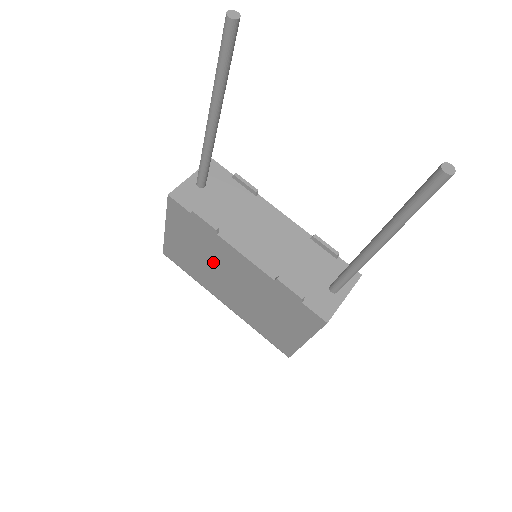
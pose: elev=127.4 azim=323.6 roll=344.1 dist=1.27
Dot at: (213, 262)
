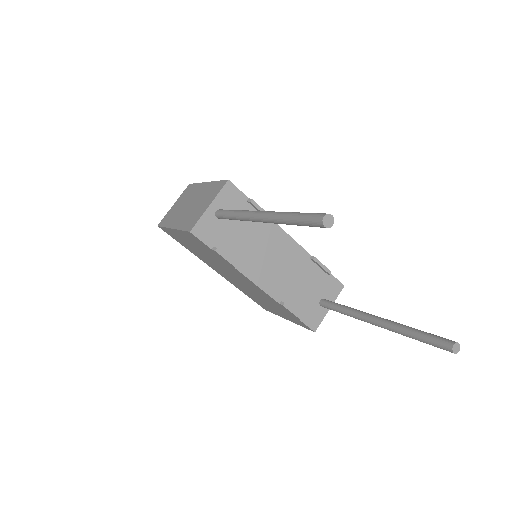
Dot at: (219, 264)
